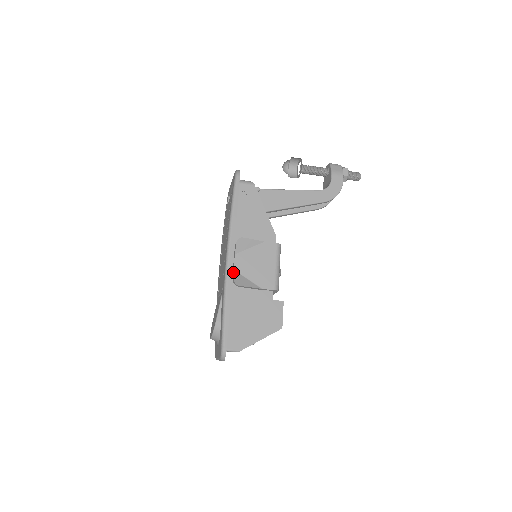
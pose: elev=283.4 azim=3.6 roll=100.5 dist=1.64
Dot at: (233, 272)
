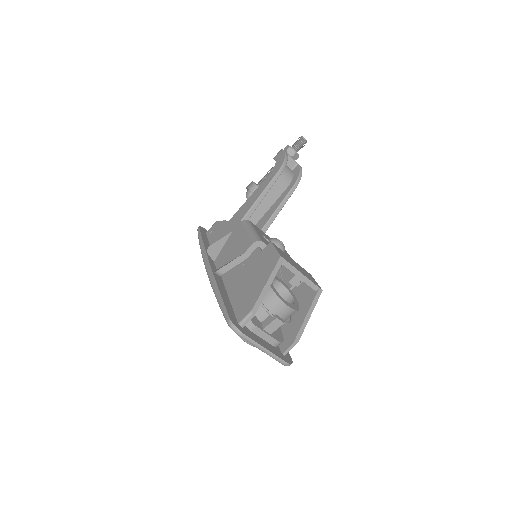
Dot at: occluded
